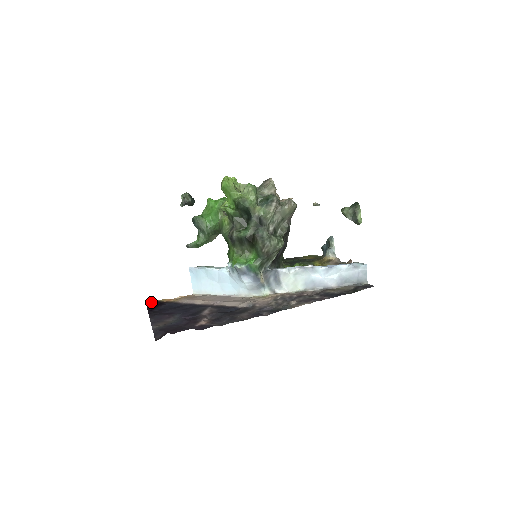
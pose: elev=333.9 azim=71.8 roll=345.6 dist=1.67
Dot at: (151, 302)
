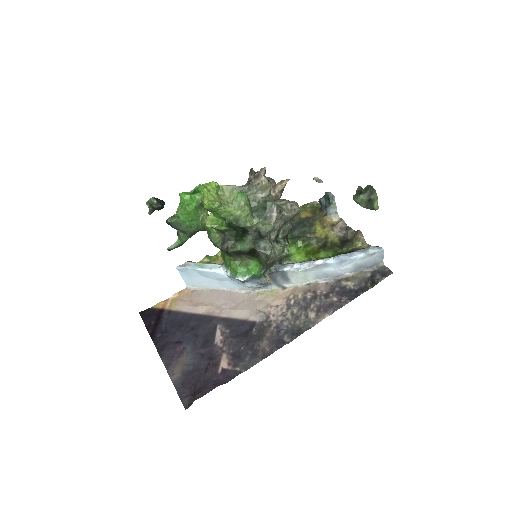
Dot at: (146, 315)
